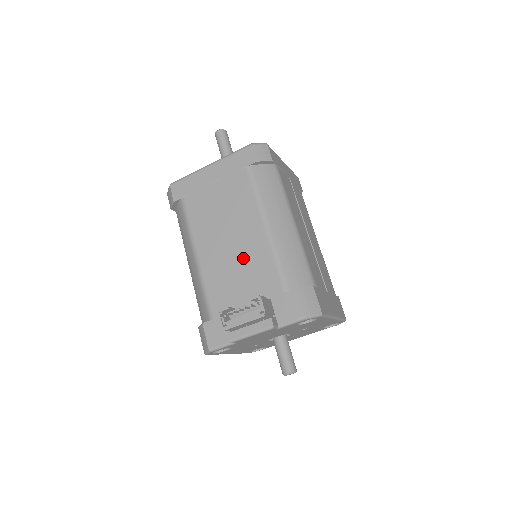
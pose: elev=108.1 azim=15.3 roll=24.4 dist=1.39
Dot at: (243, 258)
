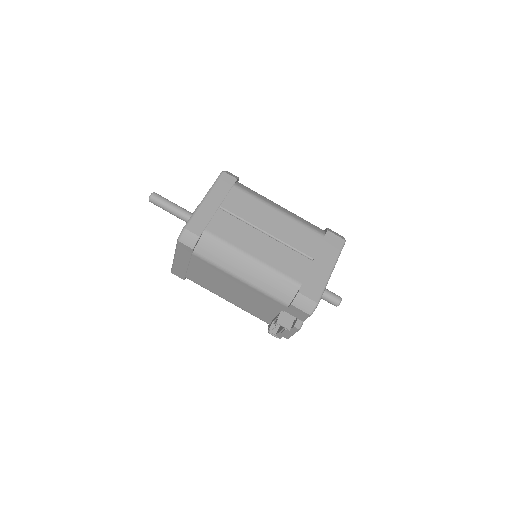
Dot at: (249, 297)
